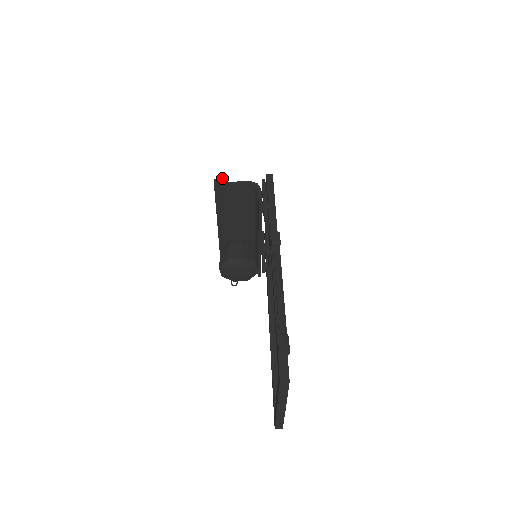
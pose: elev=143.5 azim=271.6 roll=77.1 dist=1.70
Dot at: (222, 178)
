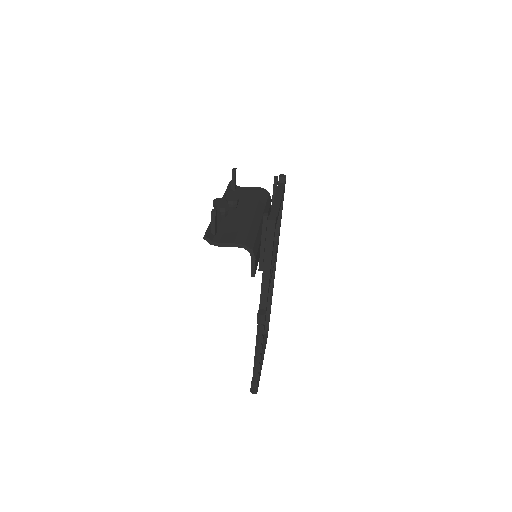
Dot at: (215, 218)
